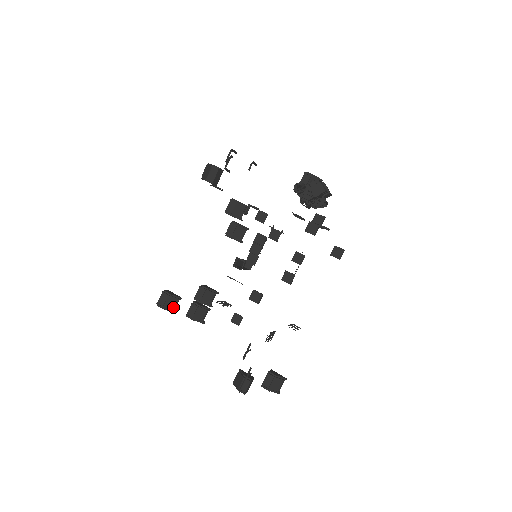
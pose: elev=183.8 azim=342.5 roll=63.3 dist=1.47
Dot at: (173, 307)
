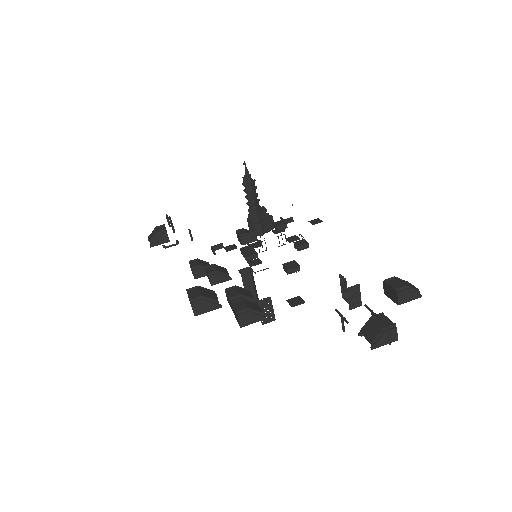
Dot at: (214, 298)
